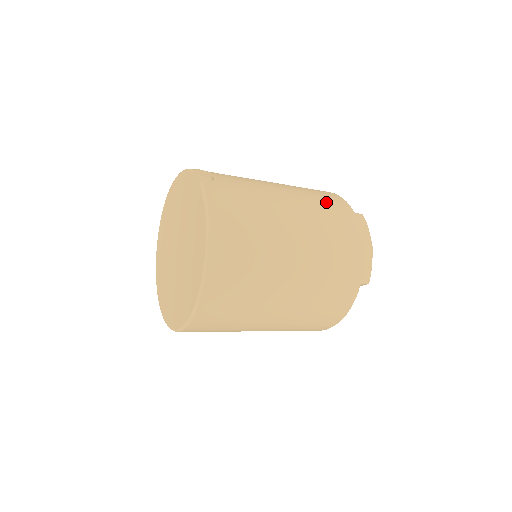
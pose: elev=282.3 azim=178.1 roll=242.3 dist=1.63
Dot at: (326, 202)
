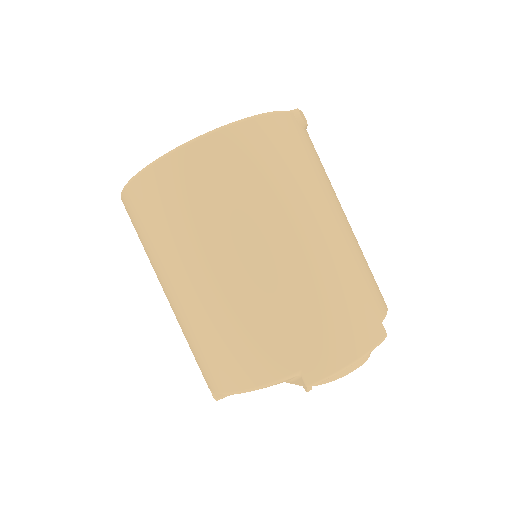
Dot at: (368, 277)
